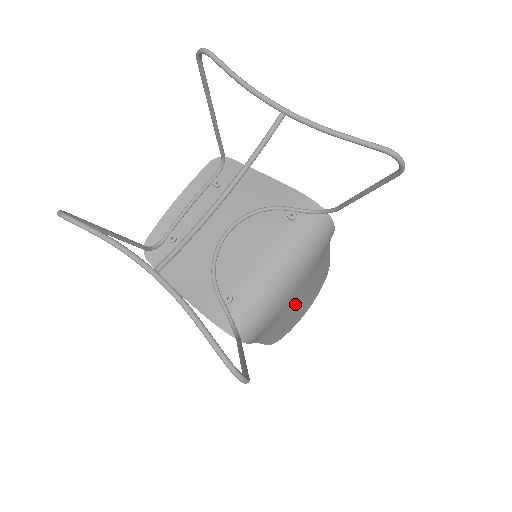
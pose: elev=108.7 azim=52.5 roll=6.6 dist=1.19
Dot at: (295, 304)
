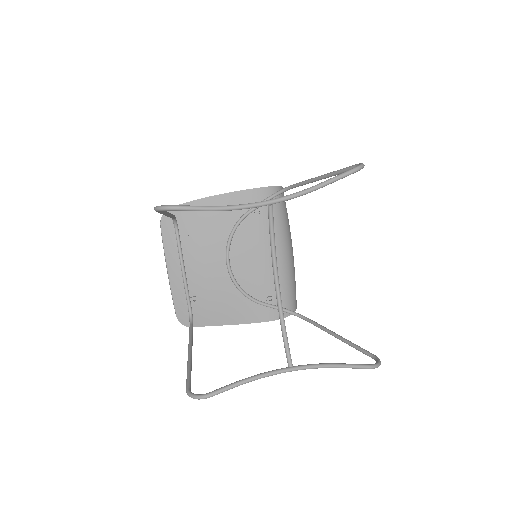
Dot at: occluded
